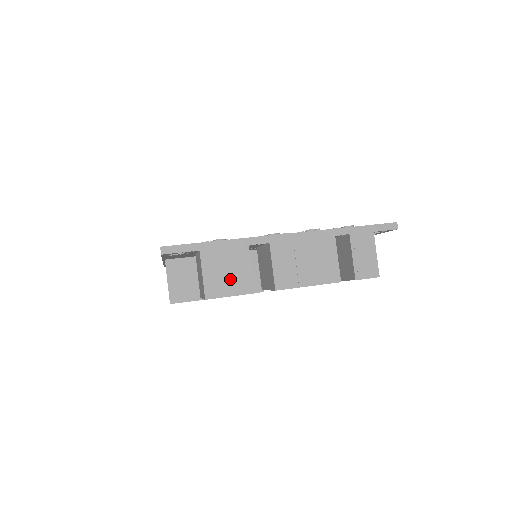
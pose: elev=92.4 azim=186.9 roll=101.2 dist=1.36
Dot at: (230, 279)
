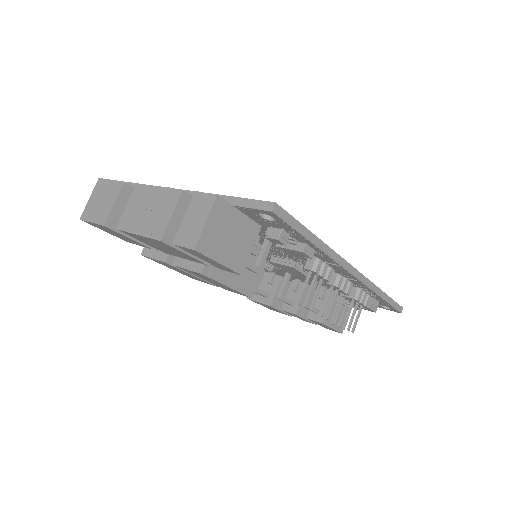
Dot at: (99, 208)
